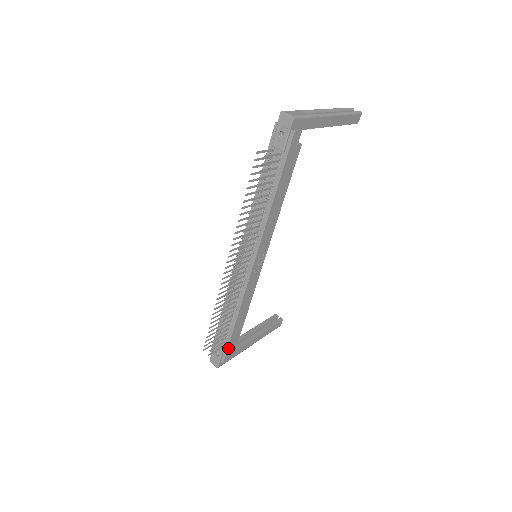
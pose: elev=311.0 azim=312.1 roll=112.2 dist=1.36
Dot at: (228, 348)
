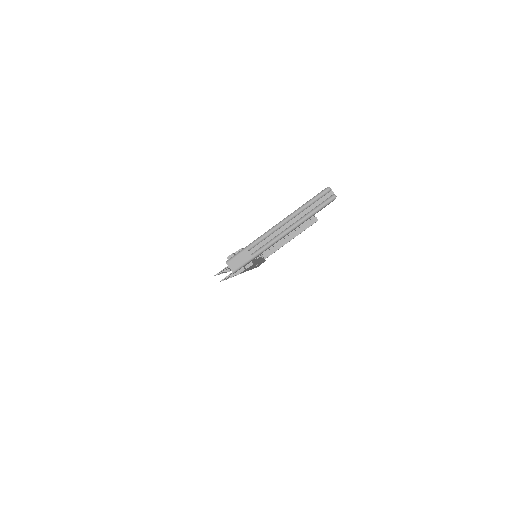
Dot at: occluded
